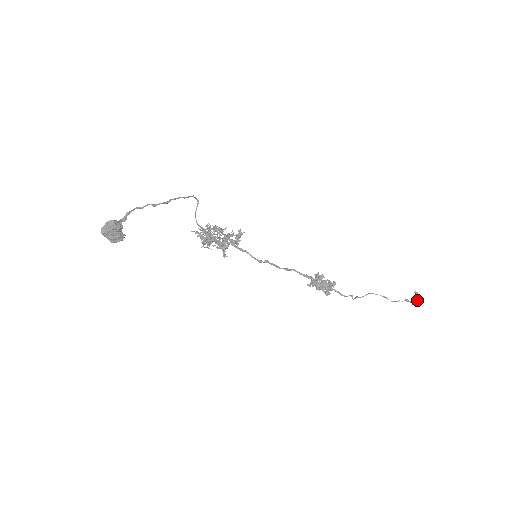
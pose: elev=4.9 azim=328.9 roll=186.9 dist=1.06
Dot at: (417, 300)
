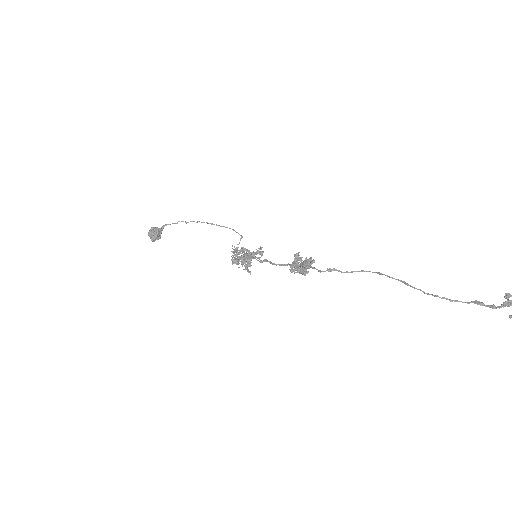
Dot at: out of frame
